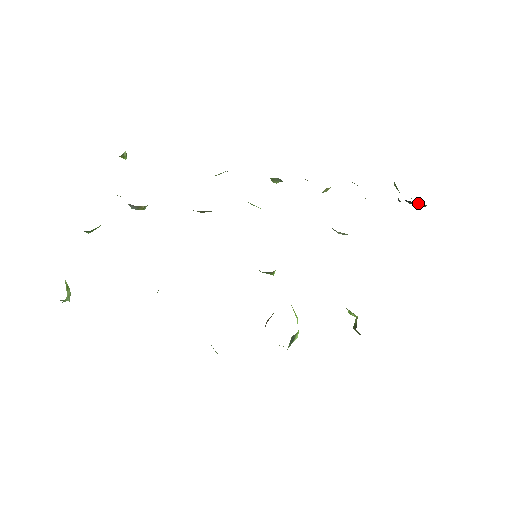
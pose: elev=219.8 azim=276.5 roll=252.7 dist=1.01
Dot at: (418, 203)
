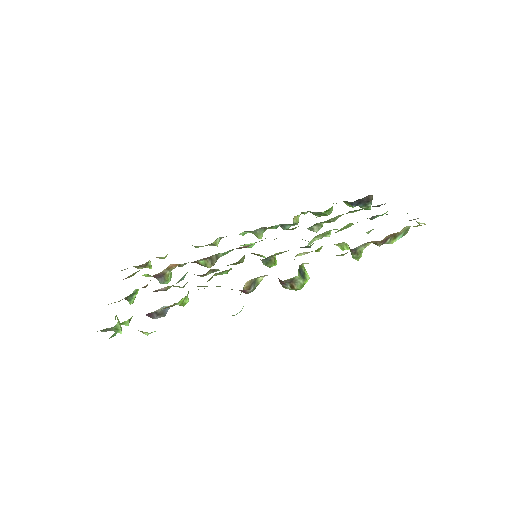
Dot at: (365, 199)
